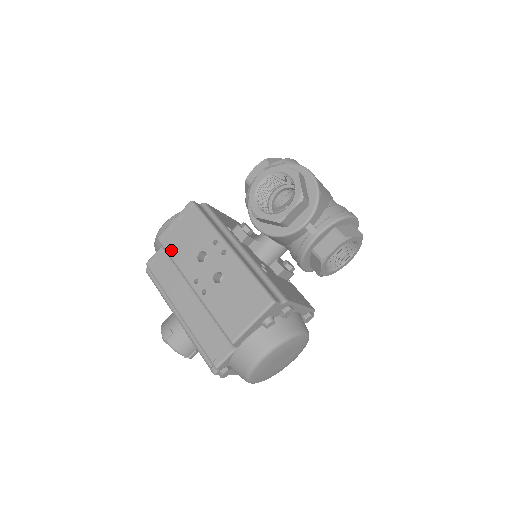
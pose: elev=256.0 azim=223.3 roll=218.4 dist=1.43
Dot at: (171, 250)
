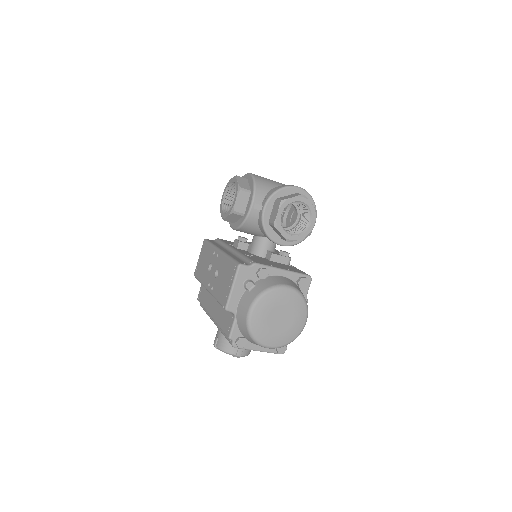
Dot at: (199, 276)
